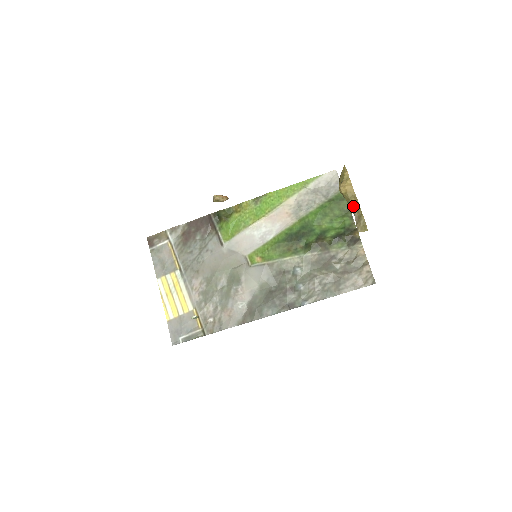
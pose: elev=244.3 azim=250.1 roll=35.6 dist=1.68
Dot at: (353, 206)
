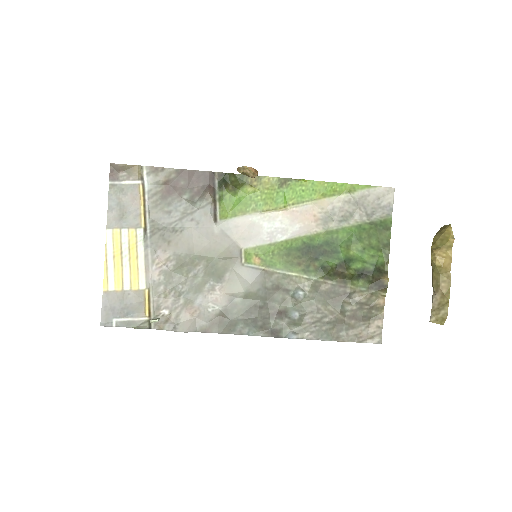
Dot at: (441, 287)
